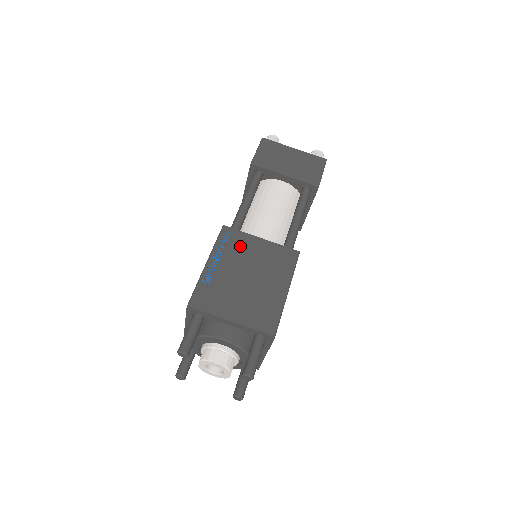
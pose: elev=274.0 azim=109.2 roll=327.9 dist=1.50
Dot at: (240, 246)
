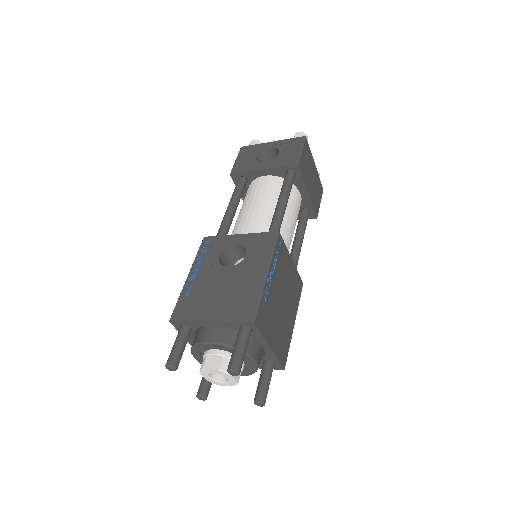
Dot at: (283, 263)
